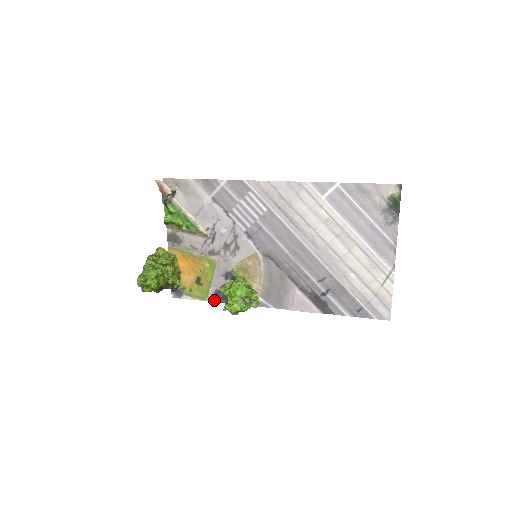
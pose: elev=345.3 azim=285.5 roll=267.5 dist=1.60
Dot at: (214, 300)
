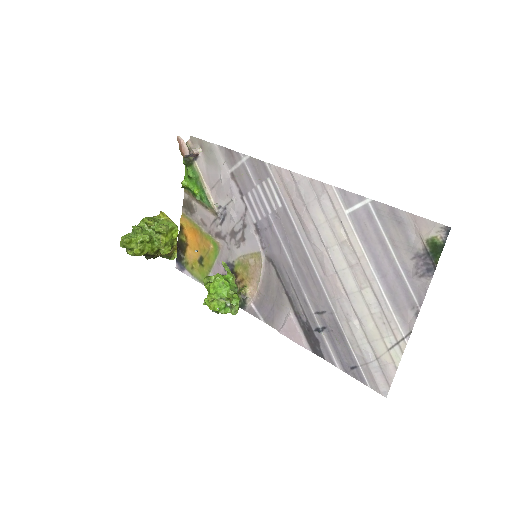
Dot at: occluded
